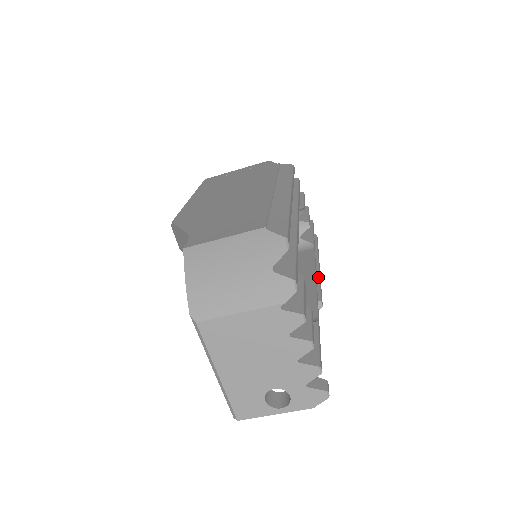
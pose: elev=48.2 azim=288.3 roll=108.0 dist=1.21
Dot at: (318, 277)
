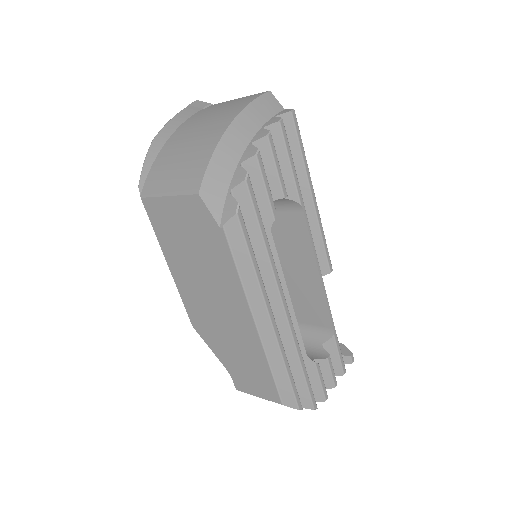
Dot at: (319, 232)
